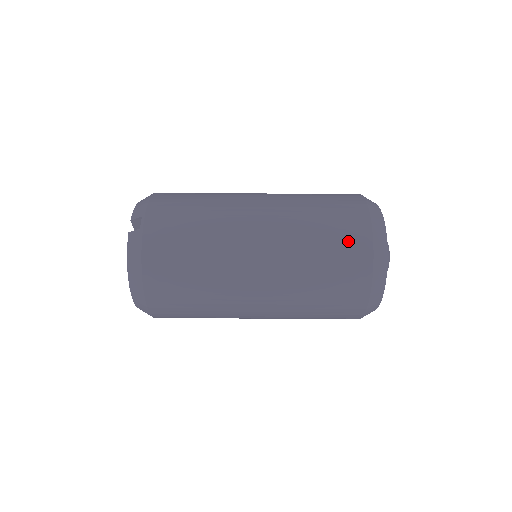
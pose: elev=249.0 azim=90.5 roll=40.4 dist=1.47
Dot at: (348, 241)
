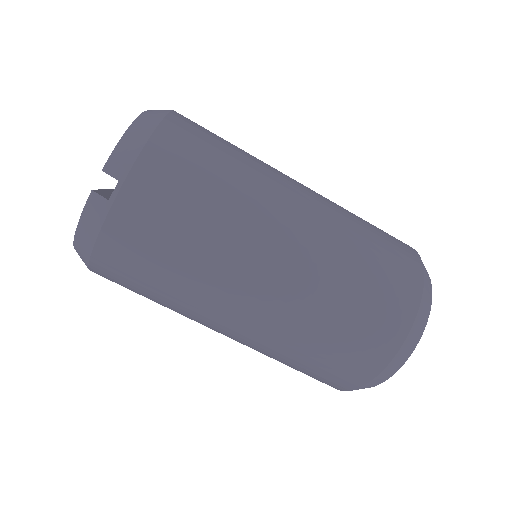
Dot at: (362, 350)
